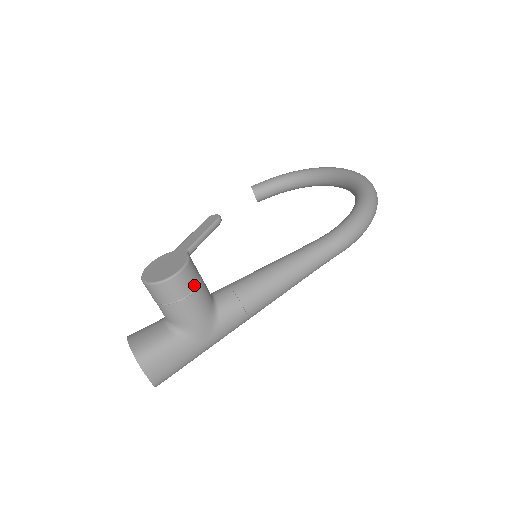
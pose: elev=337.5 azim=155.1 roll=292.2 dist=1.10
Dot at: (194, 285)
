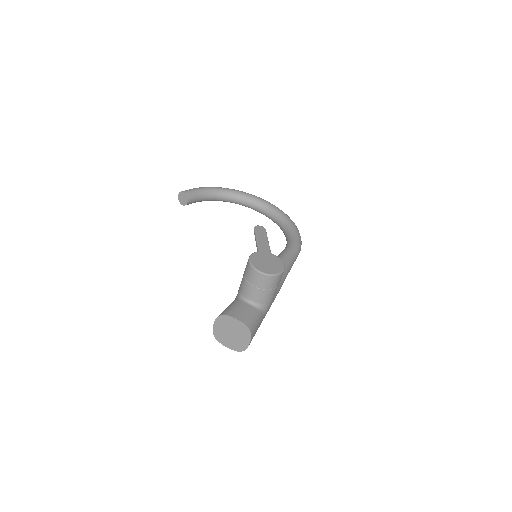
Dot at: occluded
